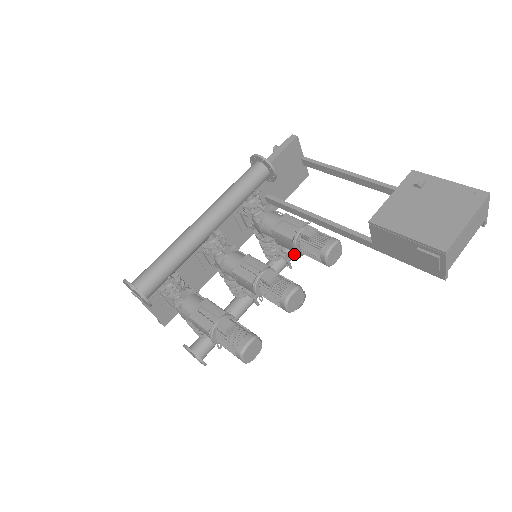
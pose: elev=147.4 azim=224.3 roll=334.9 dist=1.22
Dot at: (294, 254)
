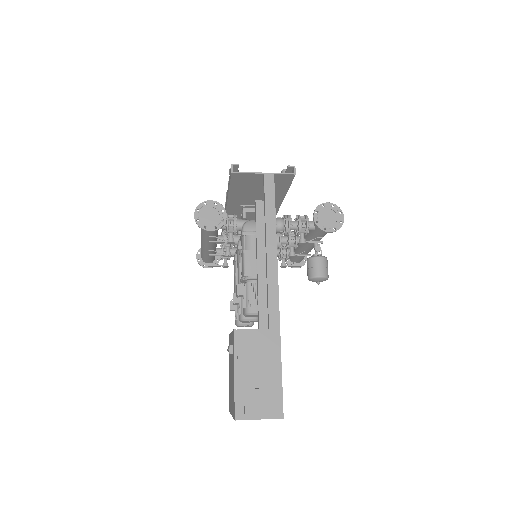
Dot at: occluded
